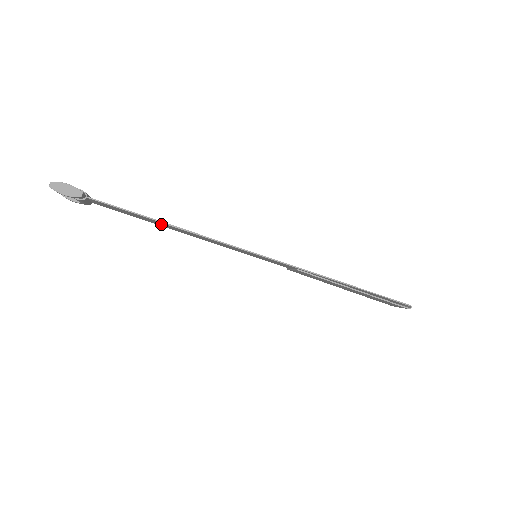
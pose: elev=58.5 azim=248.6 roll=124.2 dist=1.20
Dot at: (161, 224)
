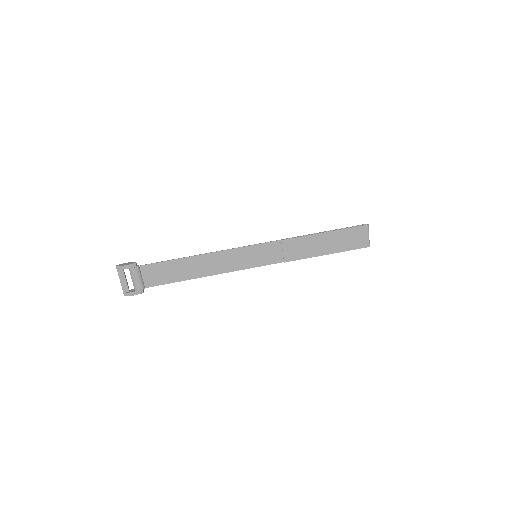
Dot at: (189, 269)
